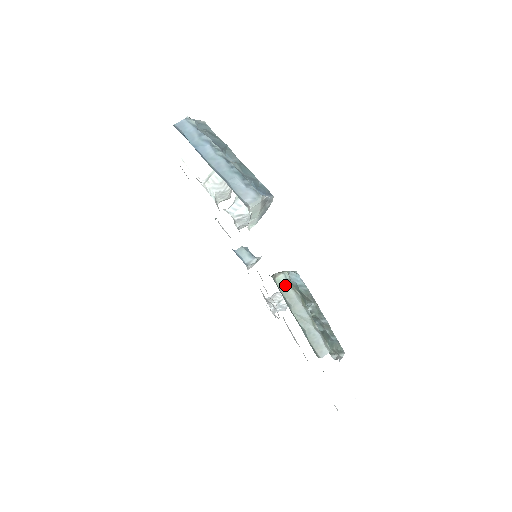
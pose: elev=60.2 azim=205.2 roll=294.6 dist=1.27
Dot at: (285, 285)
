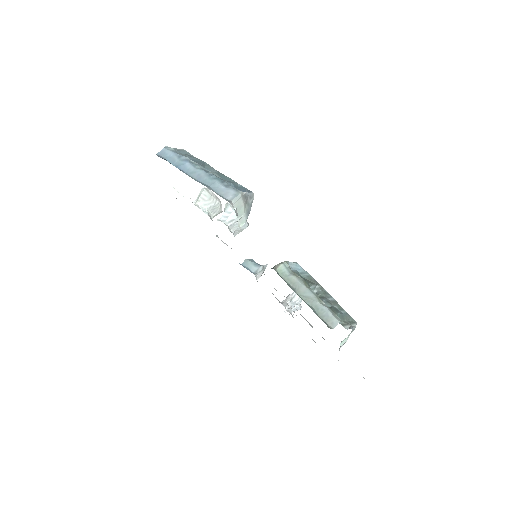
Dot at: (286, 273)
